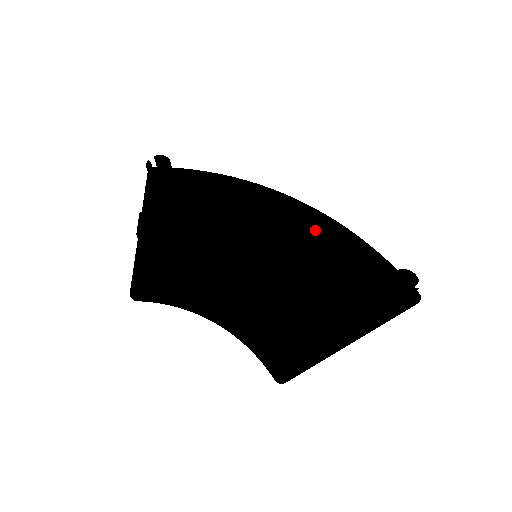
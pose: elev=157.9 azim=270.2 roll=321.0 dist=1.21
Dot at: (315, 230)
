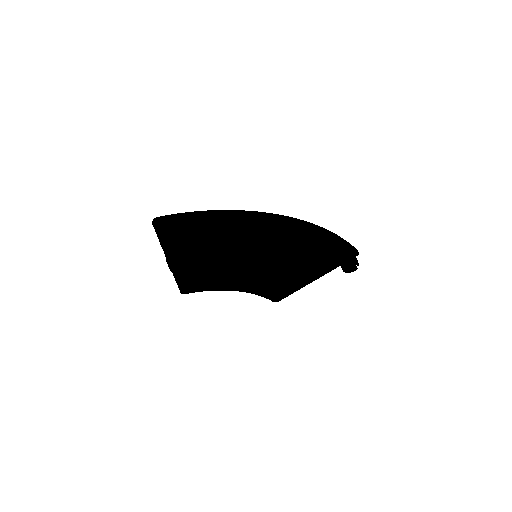
Dot at: (297, 235)
